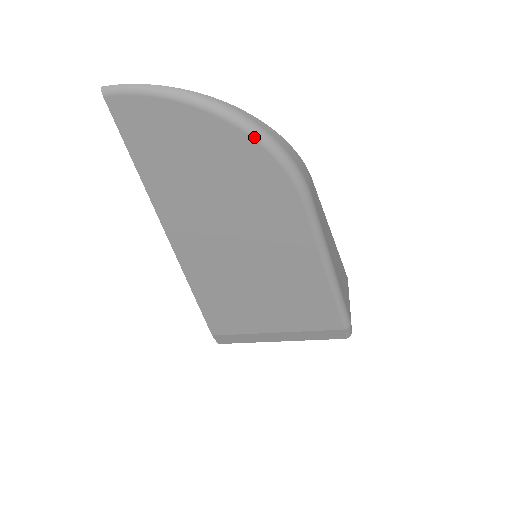
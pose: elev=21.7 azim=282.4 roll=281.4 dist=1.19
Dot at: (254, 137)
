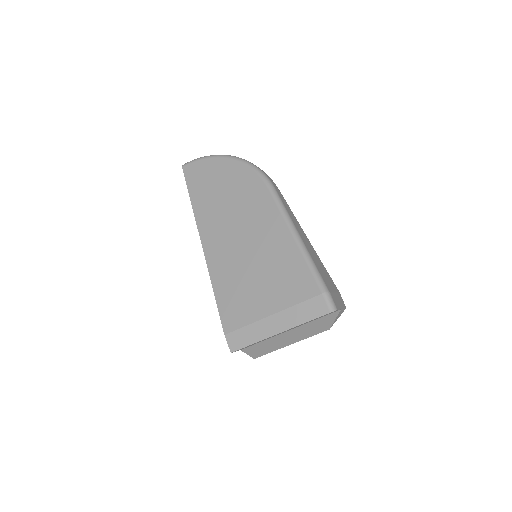
Dot at: (240, 161)
